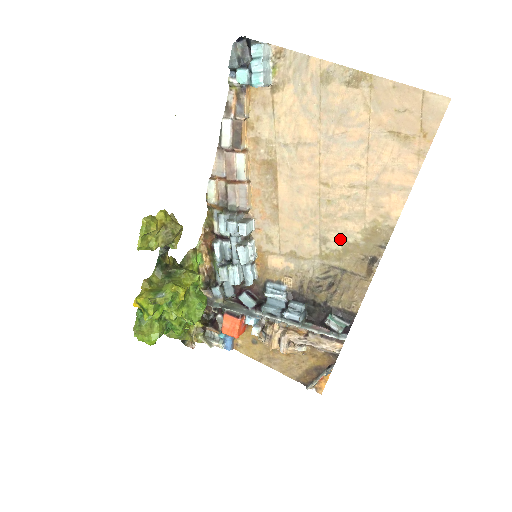
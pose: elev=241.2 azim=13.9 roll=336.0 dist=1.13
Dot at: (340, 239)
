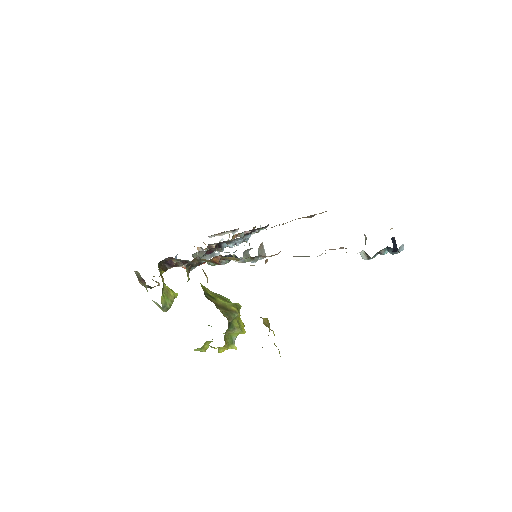
Dot at: occluded
